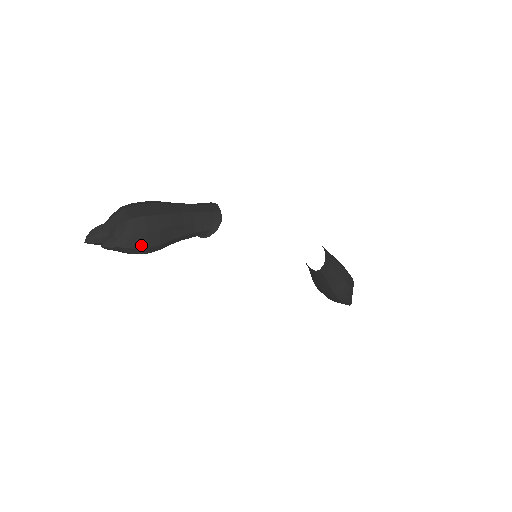
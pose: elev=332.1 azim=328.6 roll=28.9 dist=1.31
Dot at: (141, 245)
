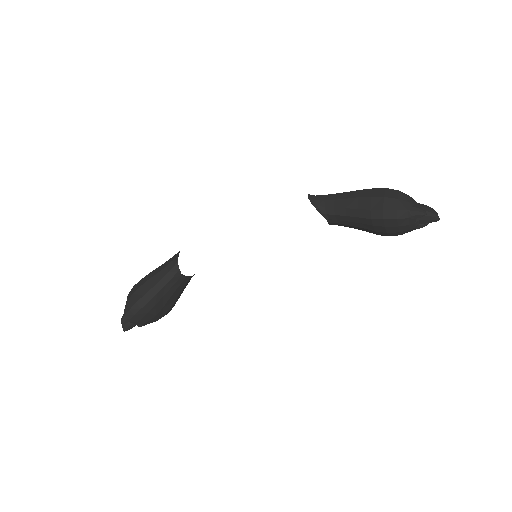
Dot at: (132, 304)
